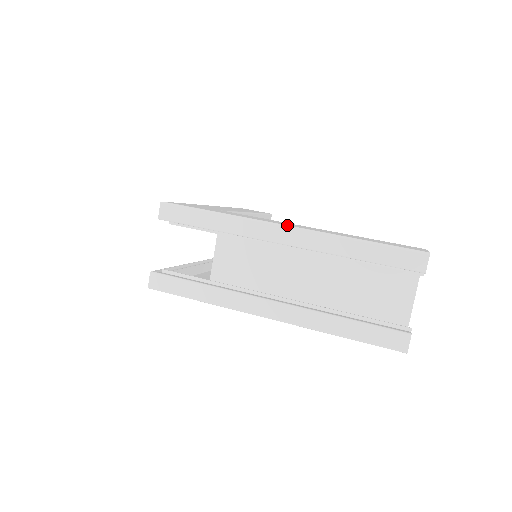
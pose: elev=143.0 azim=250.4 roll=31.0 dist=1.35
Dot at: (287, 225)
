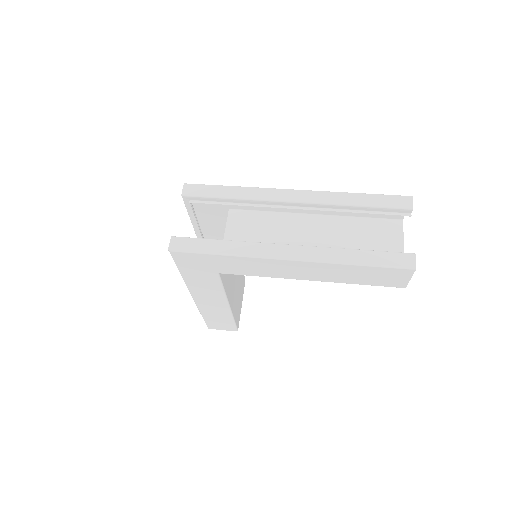
Dot at: occluded
